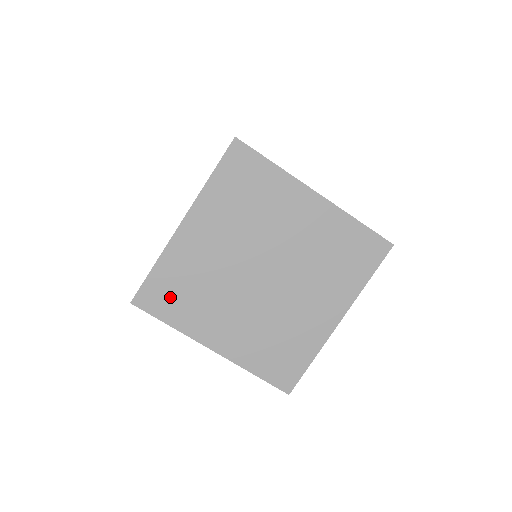
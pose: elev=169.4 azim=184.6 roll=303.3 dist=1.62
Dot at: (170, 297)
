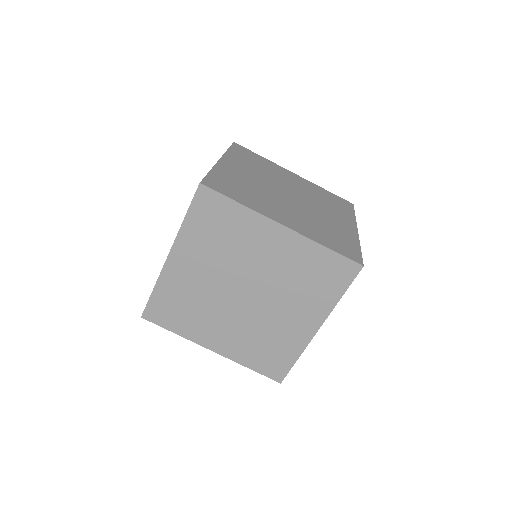
Dot at: (170, 313)
